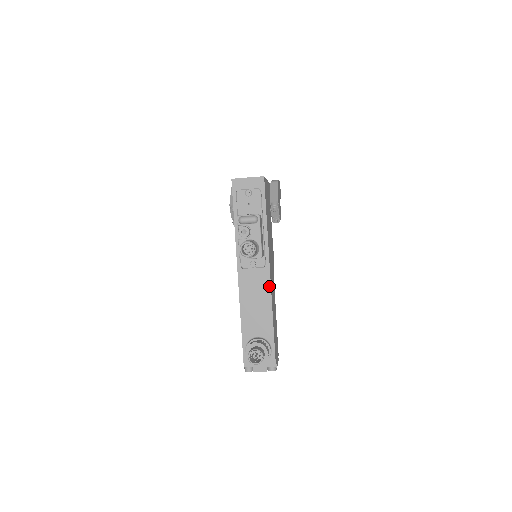
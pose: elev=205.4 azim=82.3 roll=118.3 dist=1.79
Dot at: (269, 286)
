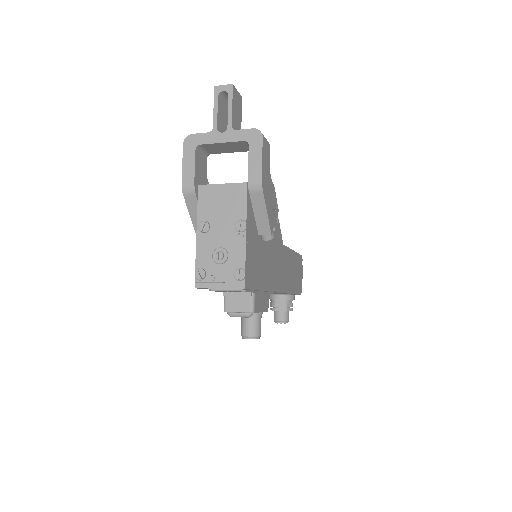
Dot at: occluded
